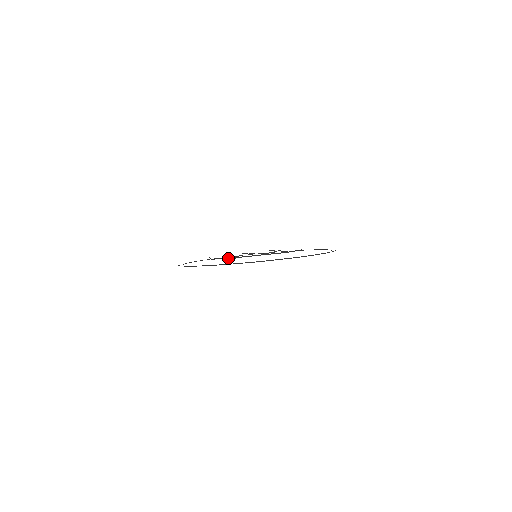
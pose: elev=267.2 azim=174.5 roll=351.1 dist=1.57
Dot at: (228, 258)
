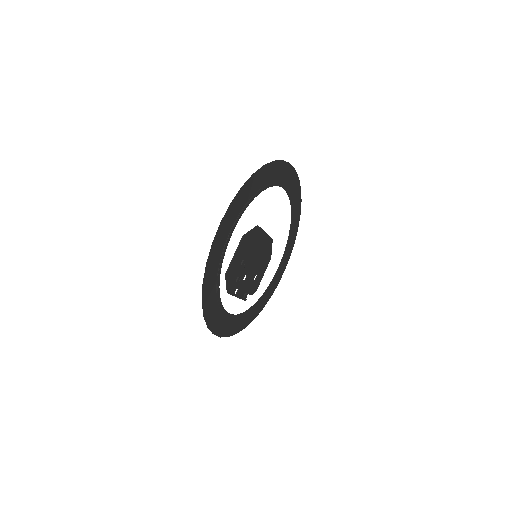
Dot at: (253, 228)
